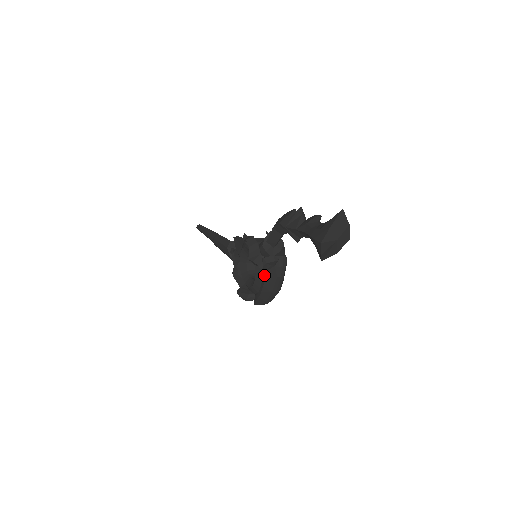
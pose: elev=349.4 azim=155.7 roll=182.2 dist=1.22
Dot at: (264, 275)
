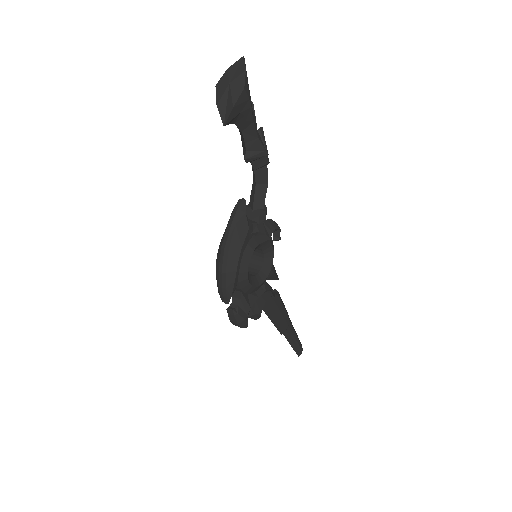
Dot at: occluded
